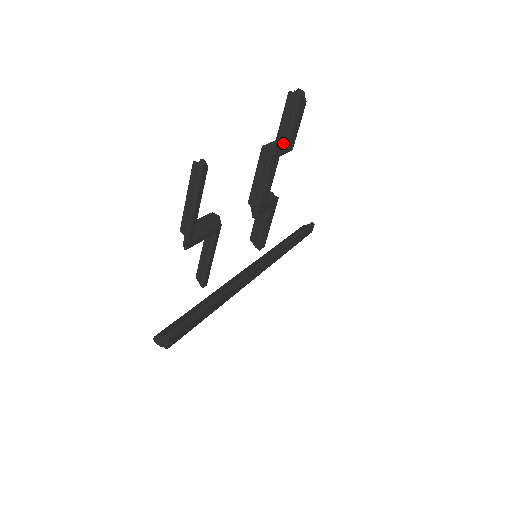
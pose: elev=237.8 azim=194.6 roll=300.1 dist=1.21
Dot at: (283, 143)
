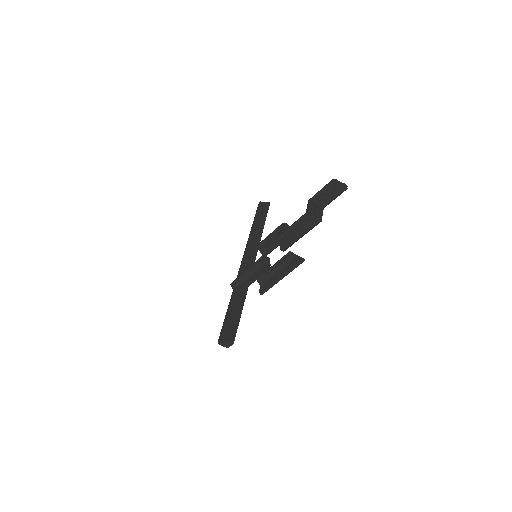
Dot at: (321, 213)
